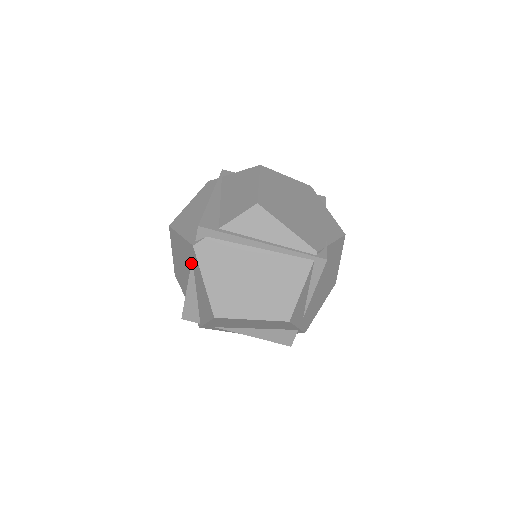
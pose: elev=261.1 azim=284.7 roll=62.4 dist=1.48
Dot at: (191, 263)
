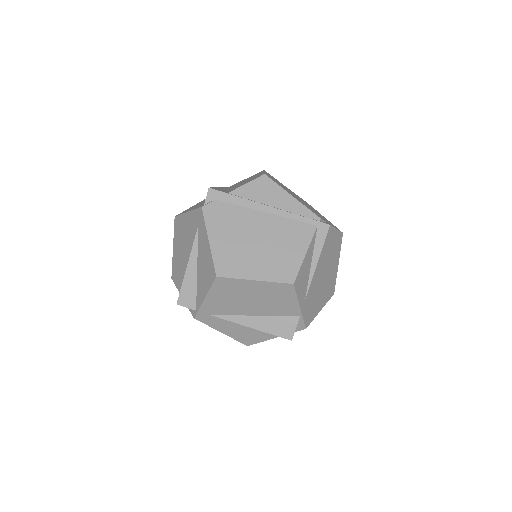
Dot at: (196, 231)
